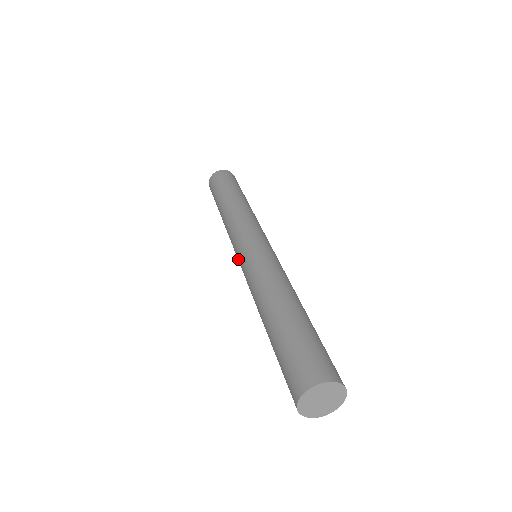
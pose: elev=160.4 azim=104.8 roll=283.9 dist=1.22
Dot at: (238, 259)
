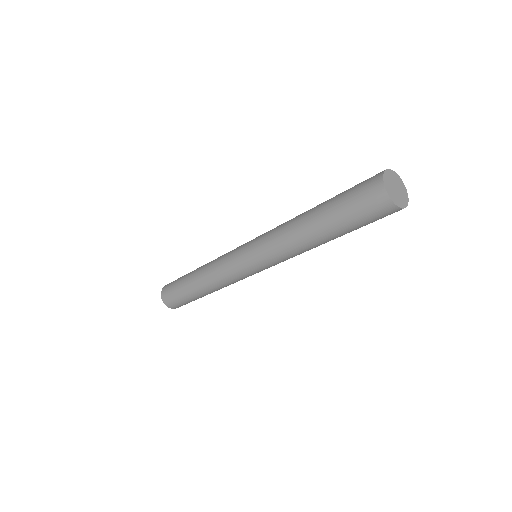
Dot at: (244, 258)
